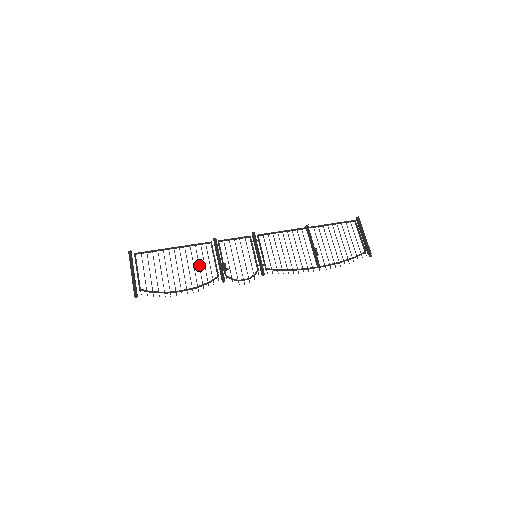
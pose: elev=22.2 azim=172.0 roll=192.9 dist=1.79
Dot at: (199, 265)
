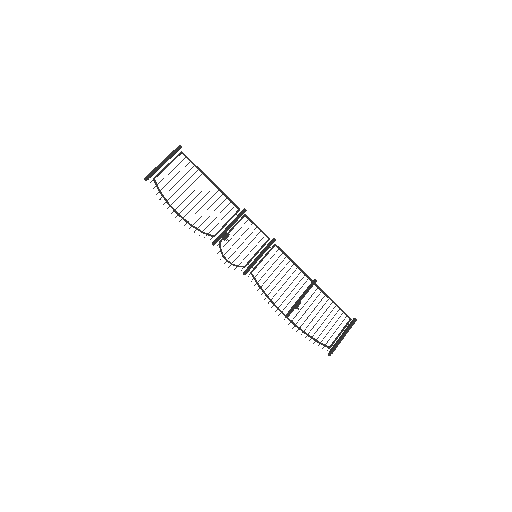
Dot at: occluded
